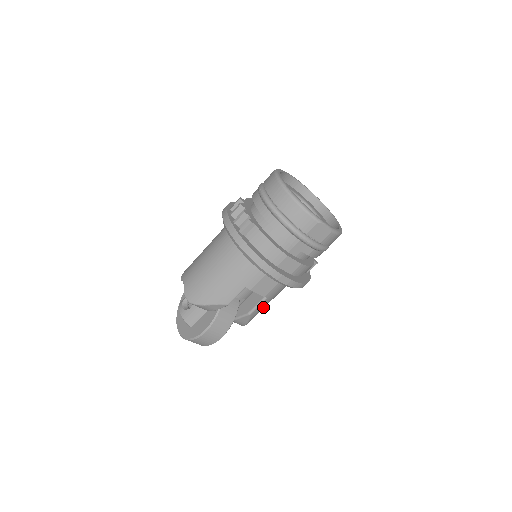
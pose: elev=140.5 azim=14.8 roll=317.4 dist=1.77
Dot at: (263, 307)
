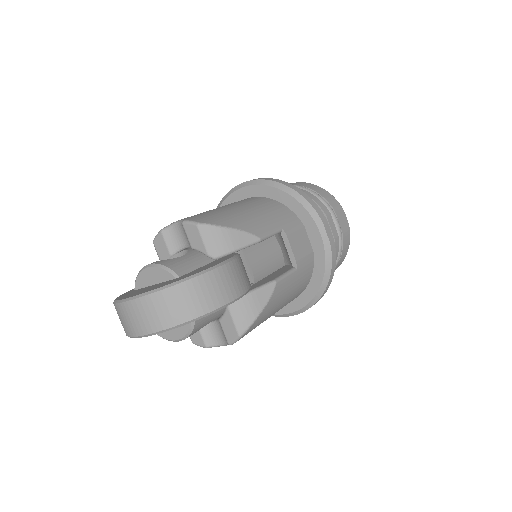
Dot at: (283, 295)
